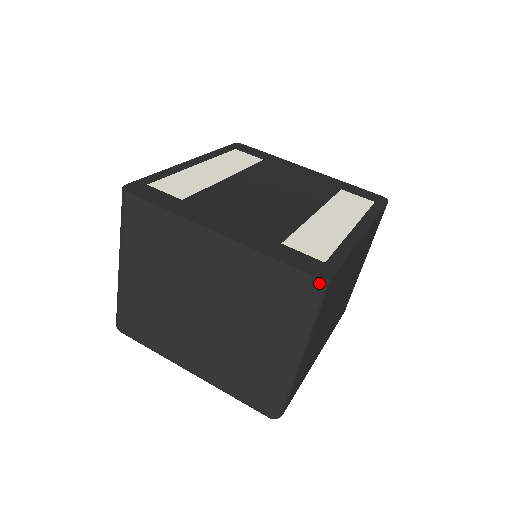
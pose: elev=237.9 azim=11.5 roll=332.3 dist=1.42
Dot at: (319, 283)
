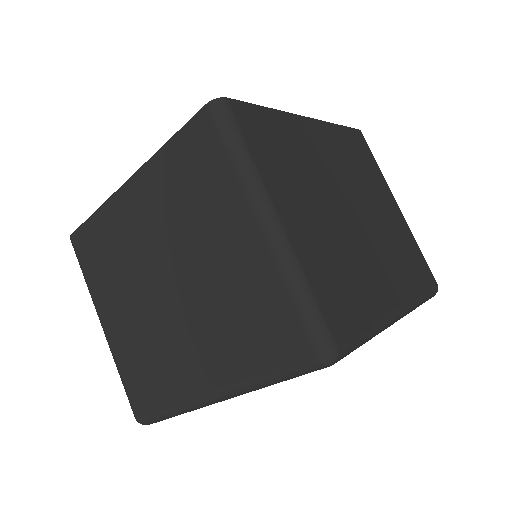
Dot at: (212, 107)
